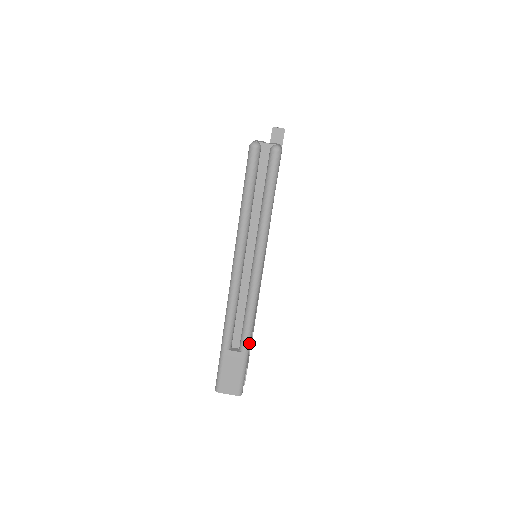
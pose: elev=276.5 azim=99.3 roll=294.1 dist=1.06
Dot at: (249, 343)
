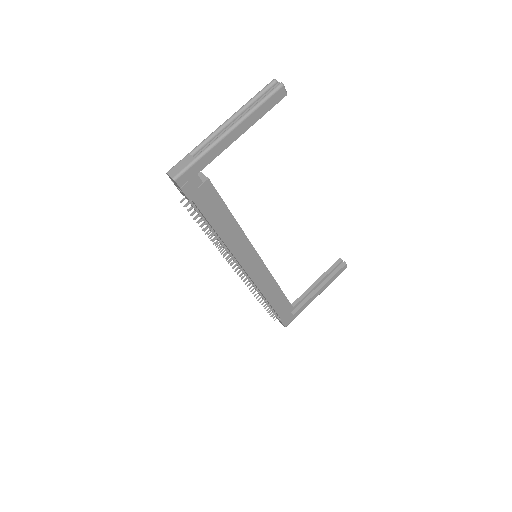
Dot at: (201, 156)
